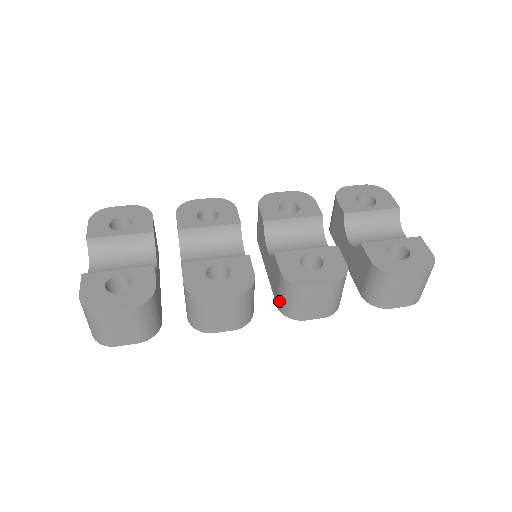
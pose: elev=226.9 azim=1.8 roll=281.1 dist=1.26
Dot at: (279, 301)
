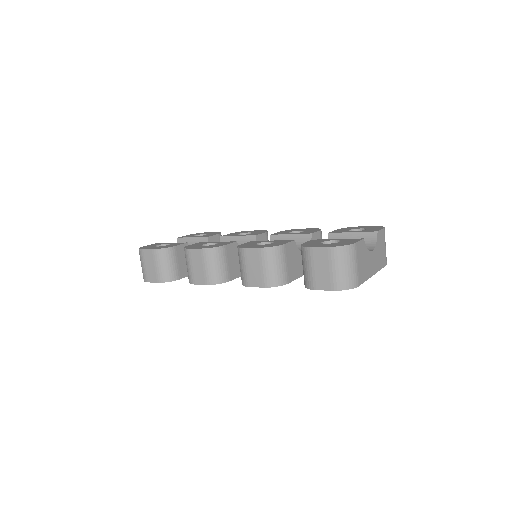
Dot at: occluded
